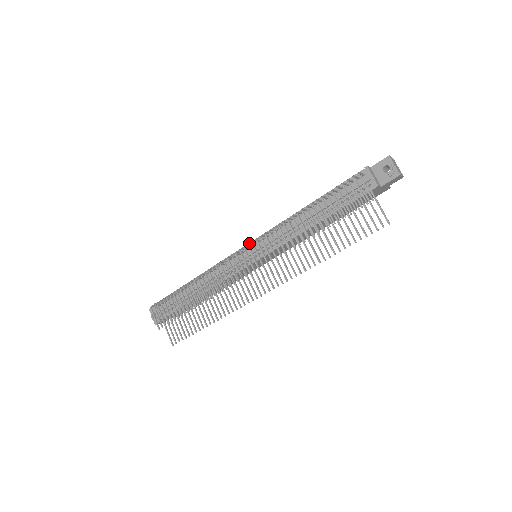
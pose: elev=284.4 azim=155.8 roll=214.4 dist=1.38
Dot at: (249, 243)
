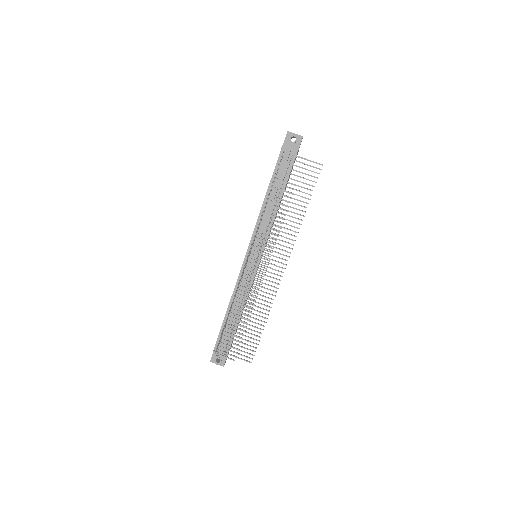
Dot at: (250, 249)
